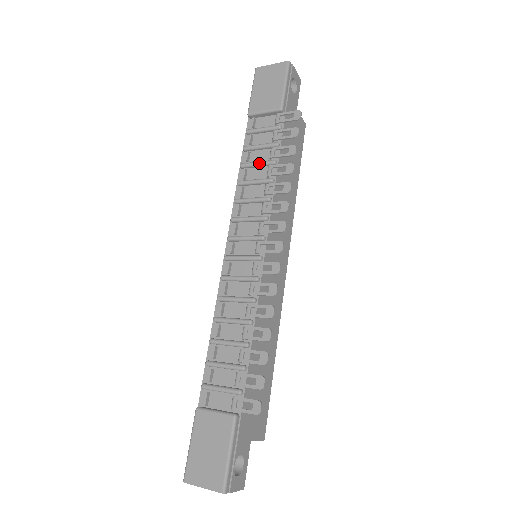
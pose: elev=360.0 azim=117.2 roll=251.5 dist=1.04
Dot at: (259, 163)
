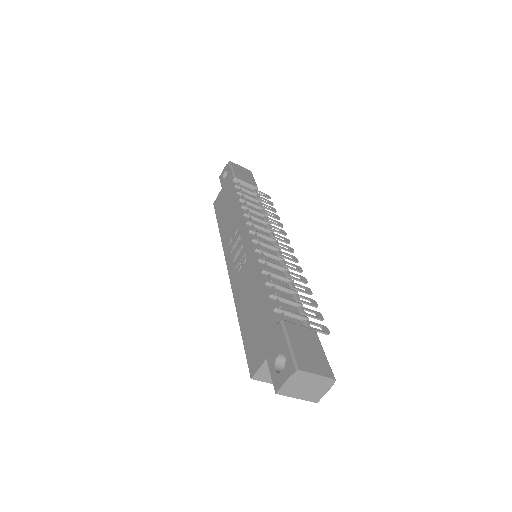
Dot at: (255, 204)
